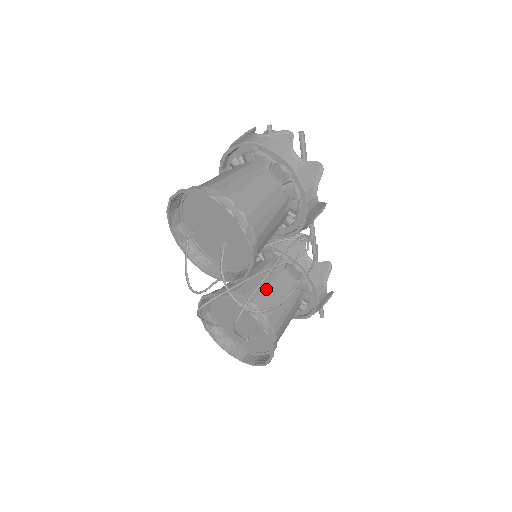
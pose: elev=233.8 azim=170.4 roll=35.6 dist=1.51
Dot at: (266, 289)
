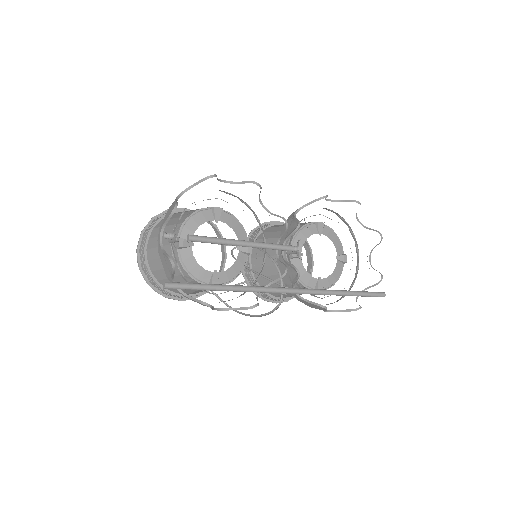
Dot at: (269, 276)
